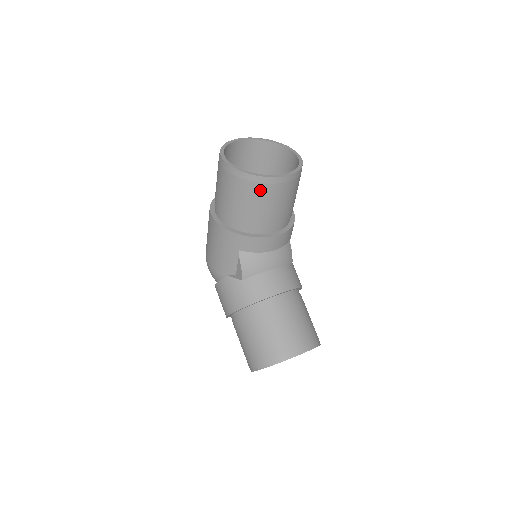
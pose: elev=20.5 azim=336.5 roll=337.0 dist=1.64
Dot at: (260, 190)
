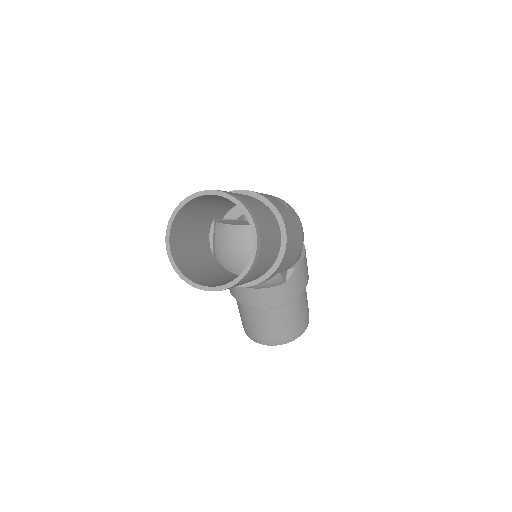
Dot at: occluded
